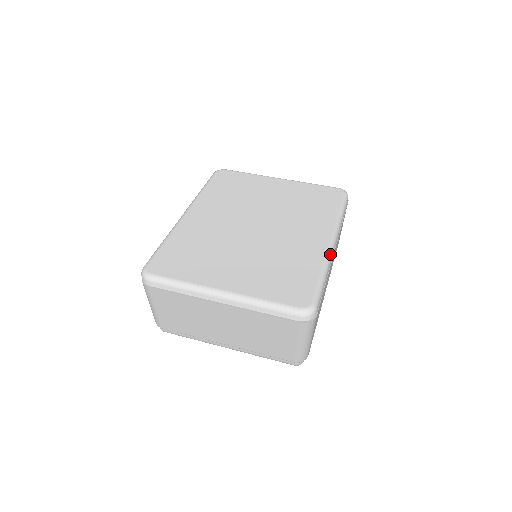
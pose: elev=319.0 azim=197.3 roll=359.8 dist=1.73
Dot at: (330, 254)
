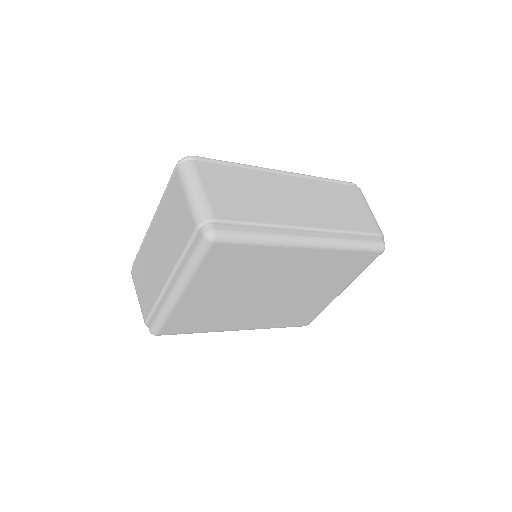
Dot at: (265, 168)
